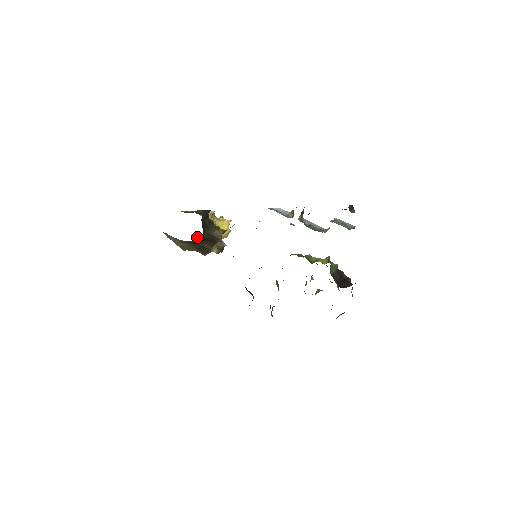
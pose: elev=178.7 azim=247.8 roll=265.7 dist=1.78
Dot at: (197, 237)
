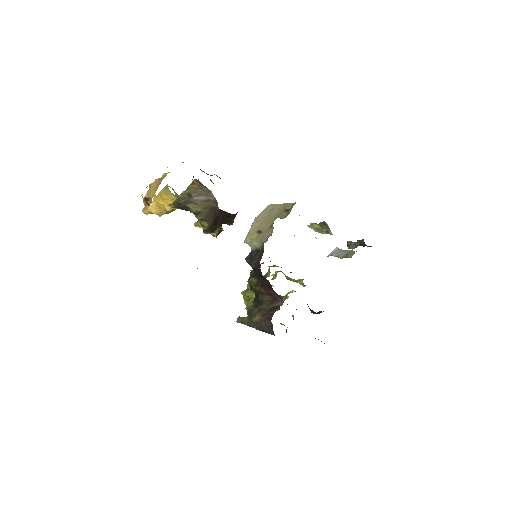
Dot at: occluded
